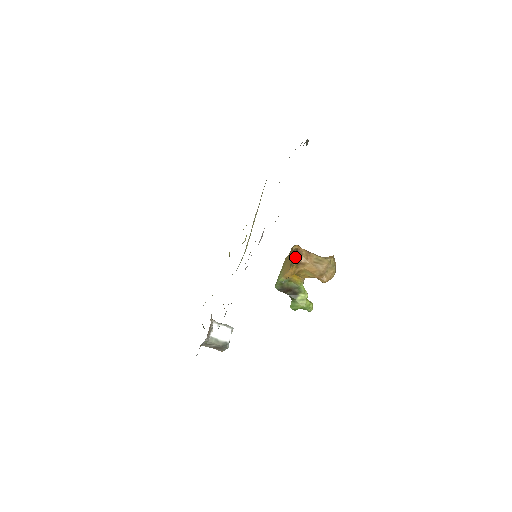
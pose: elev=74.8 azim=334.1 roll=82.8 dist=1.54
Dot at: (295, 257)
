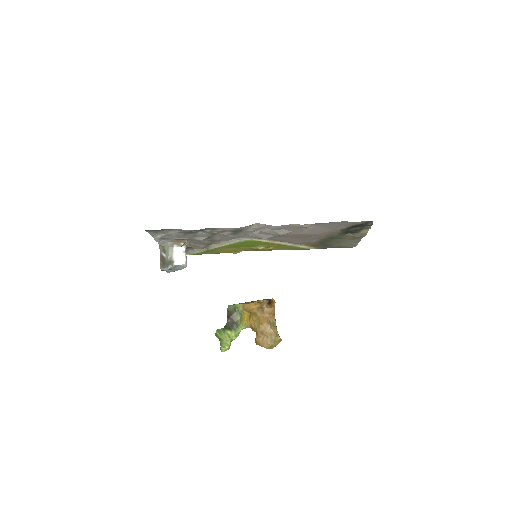
Dot at: (267, 300)
